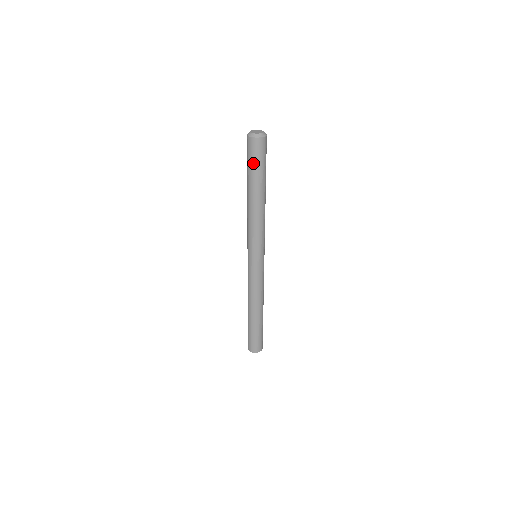
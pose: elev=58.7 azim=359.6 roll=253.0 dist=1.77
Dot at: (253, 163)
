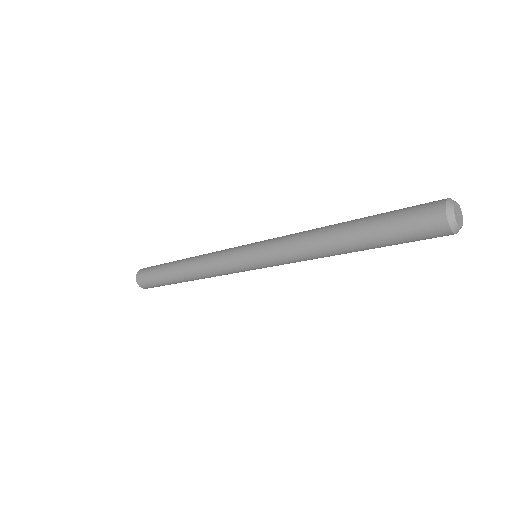
Dot at: (405, 241)
